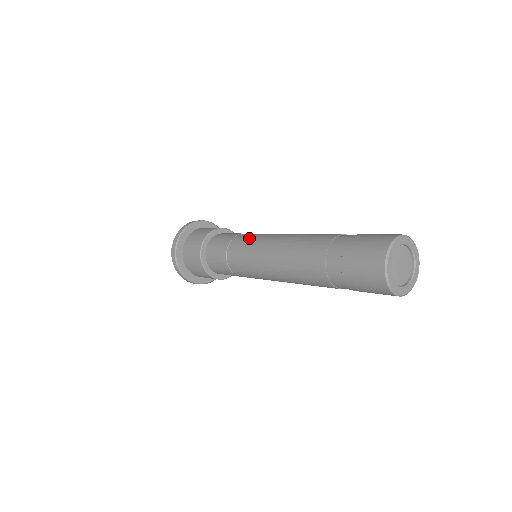
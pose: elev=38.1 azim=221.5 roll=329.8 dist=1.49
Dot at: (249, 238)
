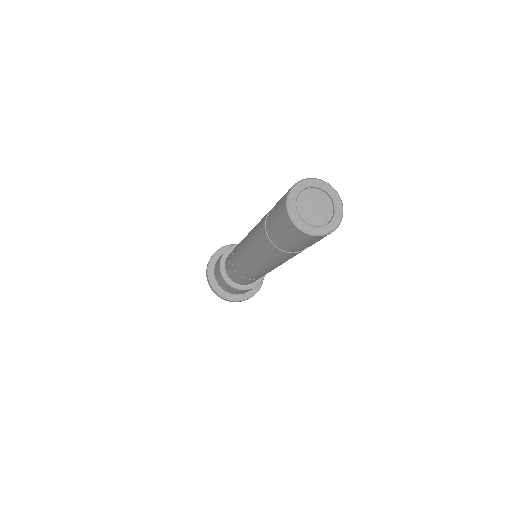
Dot at: occluded
